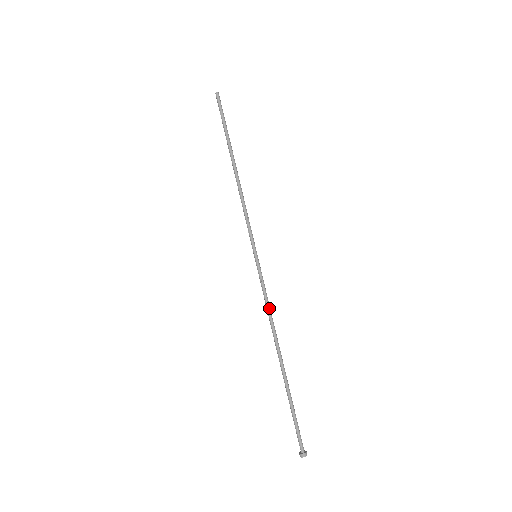
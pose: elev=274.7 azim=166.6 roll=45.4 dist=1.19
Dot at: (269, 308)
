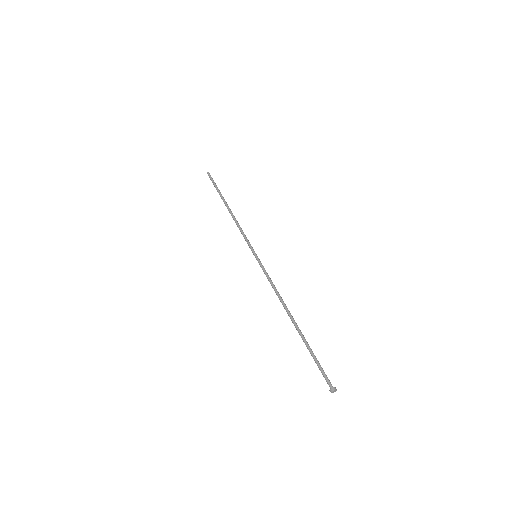
Dot at: occluded
